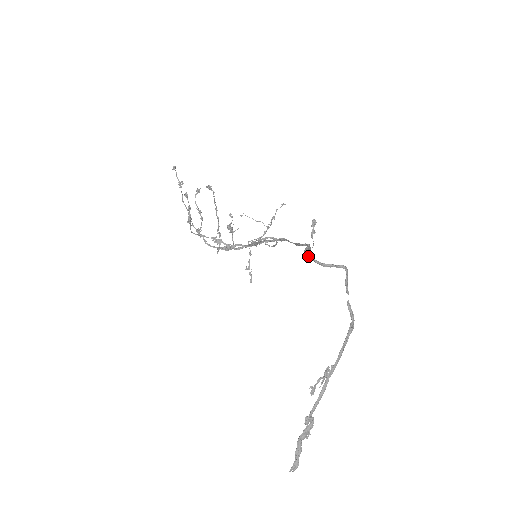
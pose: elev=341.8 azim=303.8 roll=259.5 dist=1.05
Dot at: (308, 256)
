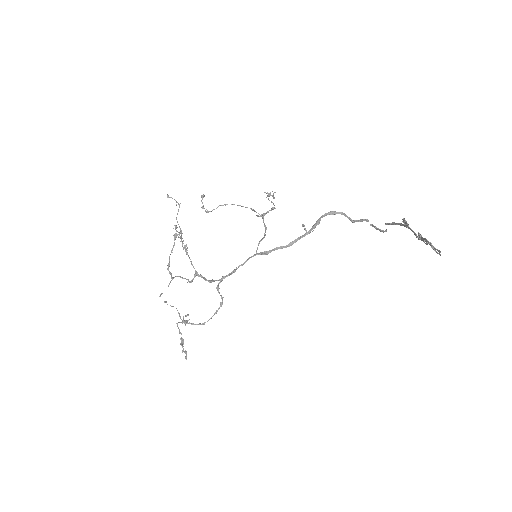
Dot at: (330, 212)
